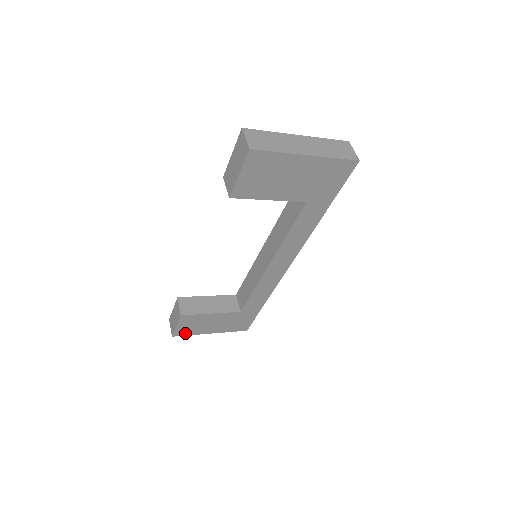
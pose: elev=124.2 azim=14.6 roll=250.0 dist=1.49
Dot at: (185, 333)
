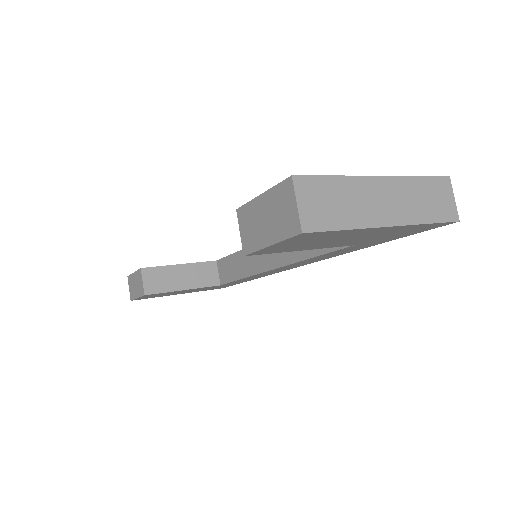
Dot at: (147, 298)
